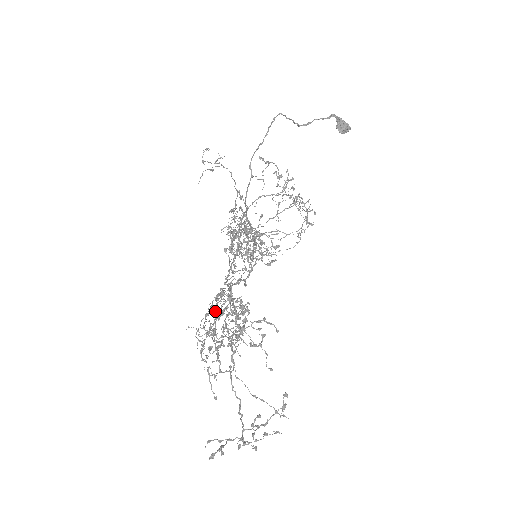
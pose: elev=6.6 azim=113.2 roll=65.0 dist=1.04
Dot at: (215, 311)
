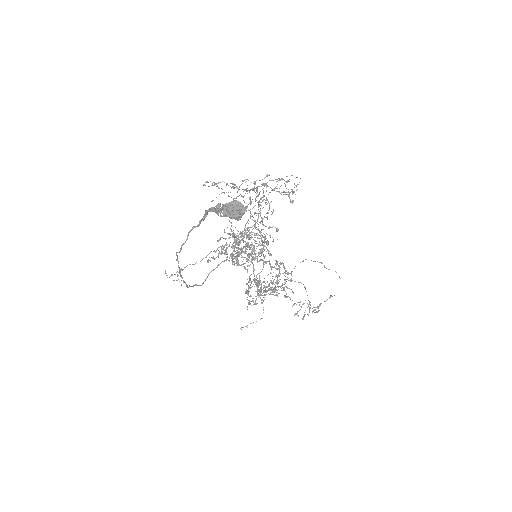
Dot at: (248, 303)
